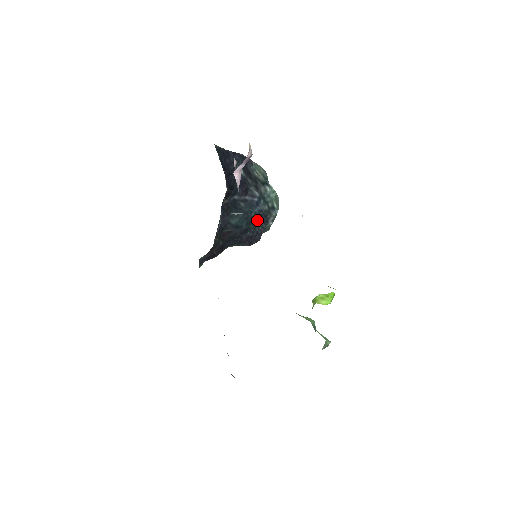
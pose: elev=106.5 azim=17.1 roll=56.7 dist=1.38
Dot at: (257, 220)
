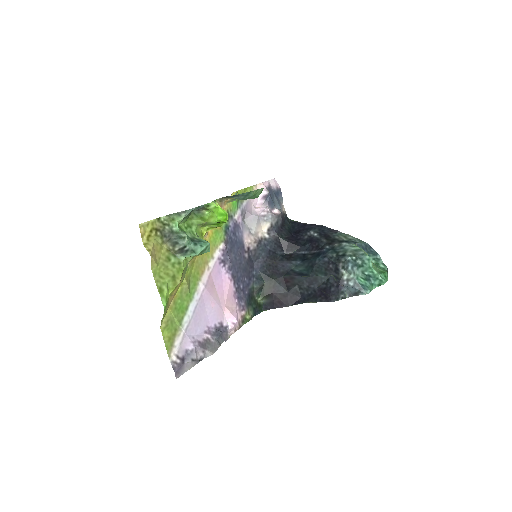
Dot at: (327, 269)
